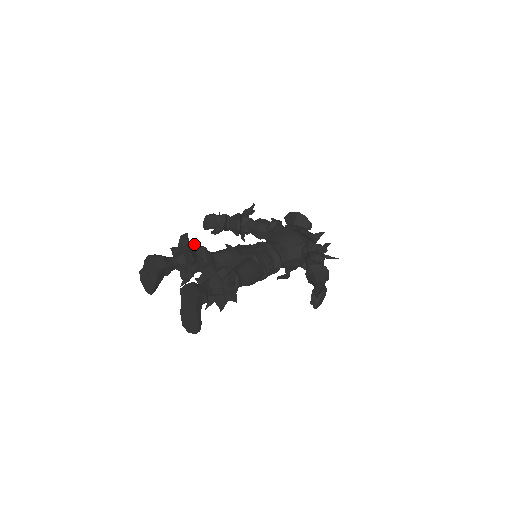
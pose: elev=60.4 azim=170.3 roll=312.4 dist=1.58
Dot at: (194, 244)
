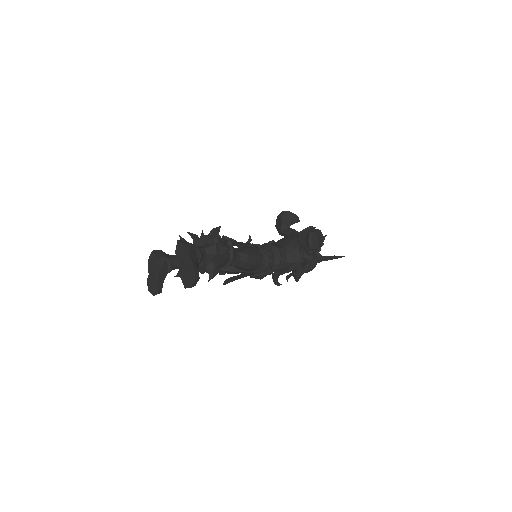
Dot at: occluded
